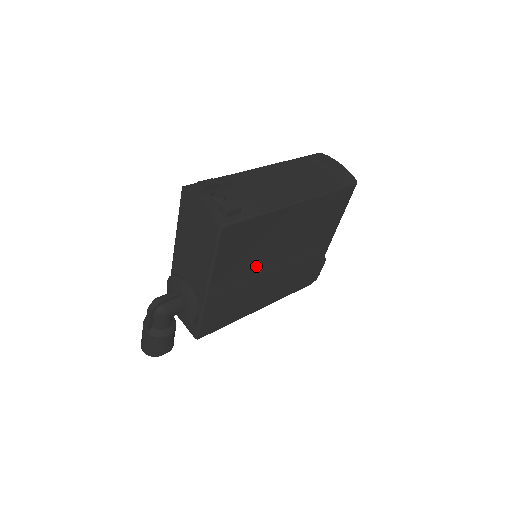
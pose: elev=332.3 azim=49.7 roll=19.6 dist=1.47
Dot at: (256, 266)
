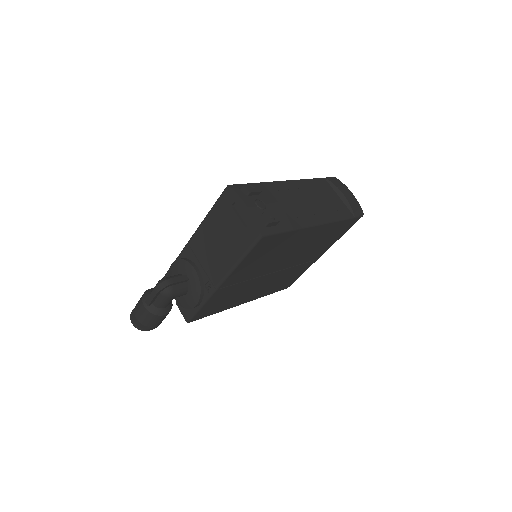
Dot at: (263, 269)
